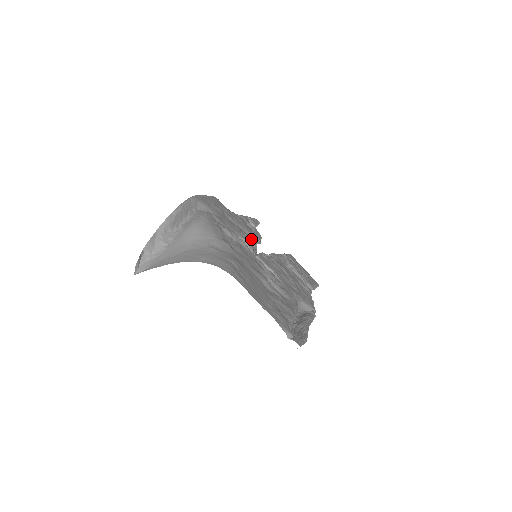
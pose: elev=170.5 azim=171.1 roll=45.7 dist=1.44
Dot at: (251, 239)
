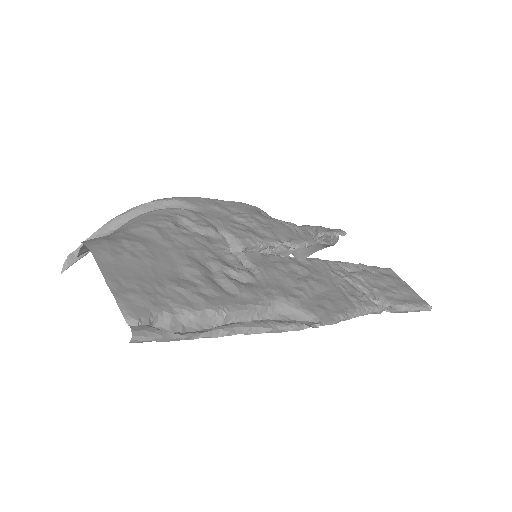
Dot at: (258, 237)
